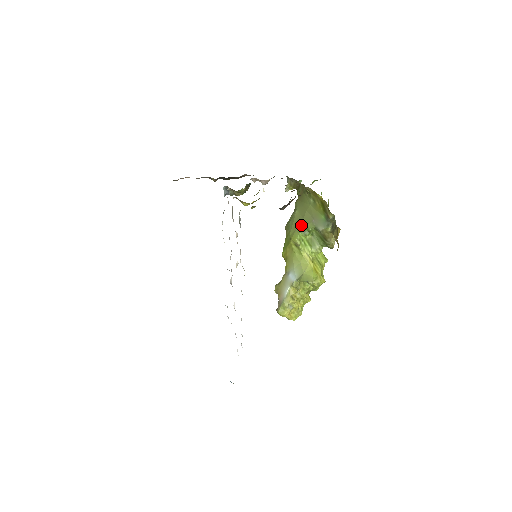
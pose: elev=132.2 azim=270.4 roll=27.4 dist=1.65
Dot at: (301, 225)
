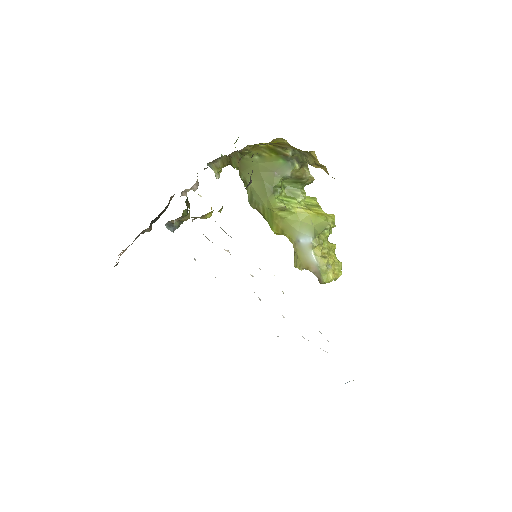
Dot at: (268, 189)
